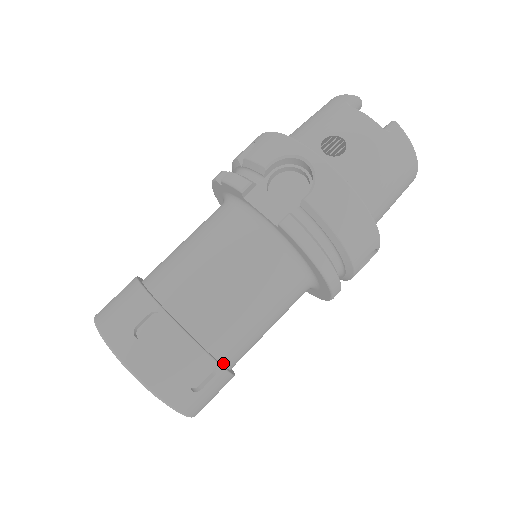
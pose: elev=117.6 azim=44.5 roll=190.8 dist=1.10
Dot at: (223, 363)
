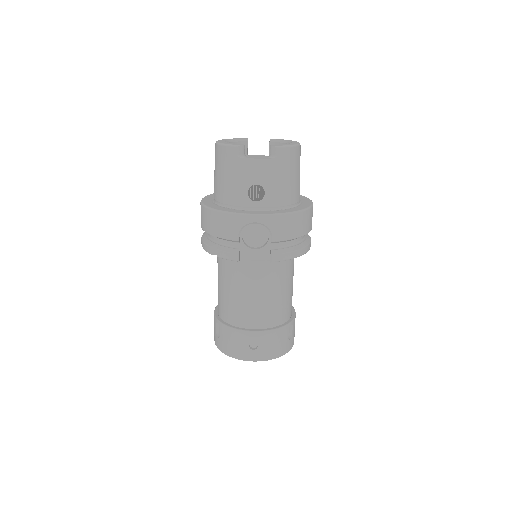
Dot at: (290, 317)
